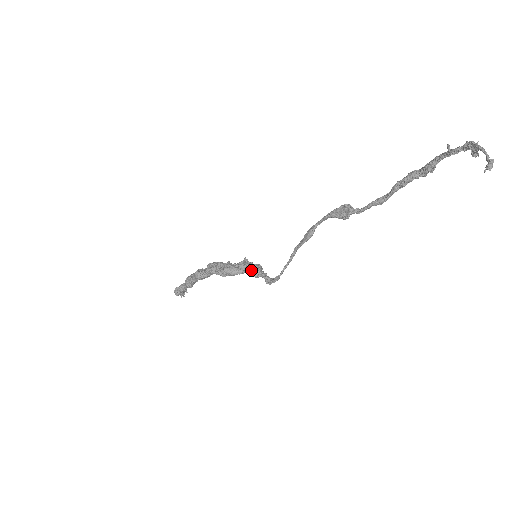
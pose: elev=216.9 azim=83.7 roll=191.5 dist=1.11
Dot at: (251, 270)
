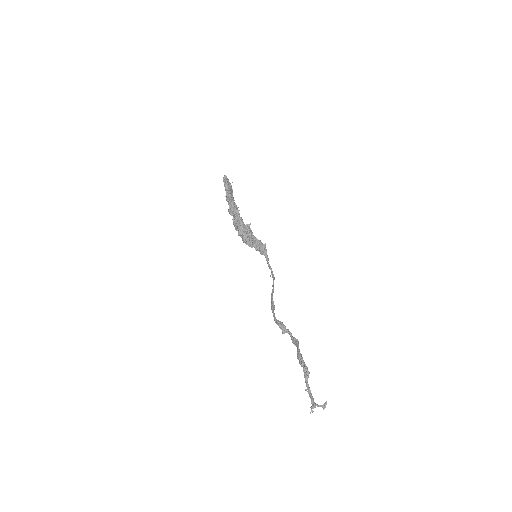
Dot at: (259, 251)
